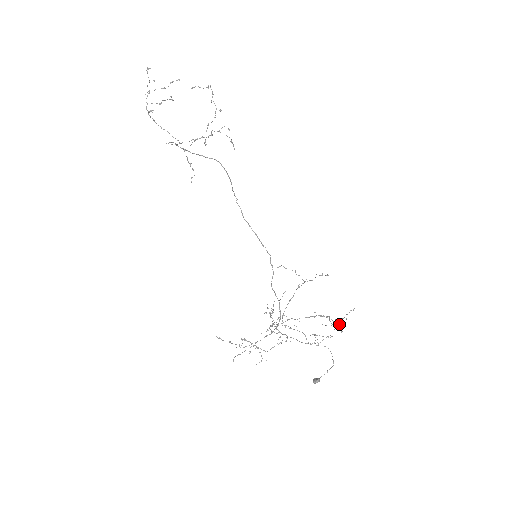
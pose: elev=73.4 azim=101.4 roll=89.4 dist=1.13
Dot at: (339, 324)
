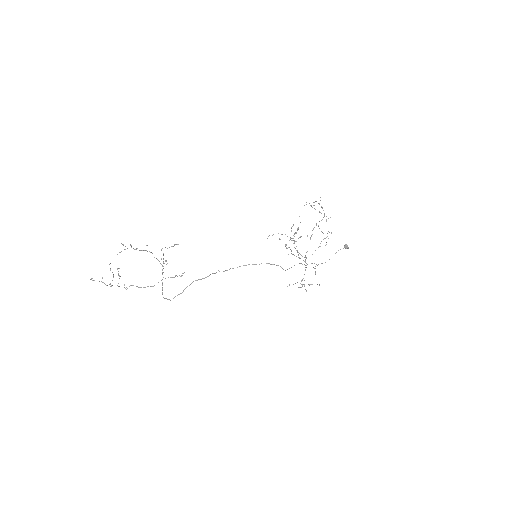
Dot at: (324, 215)
